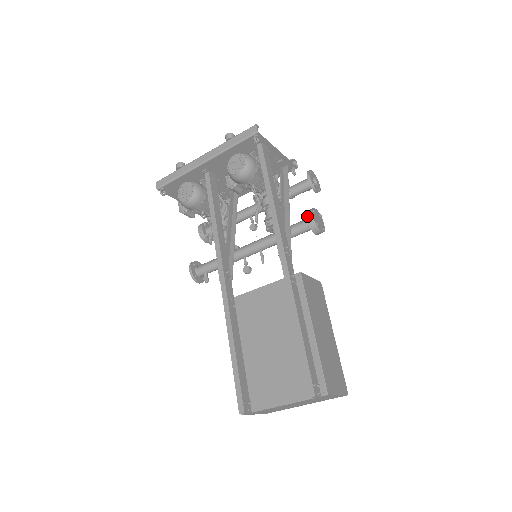
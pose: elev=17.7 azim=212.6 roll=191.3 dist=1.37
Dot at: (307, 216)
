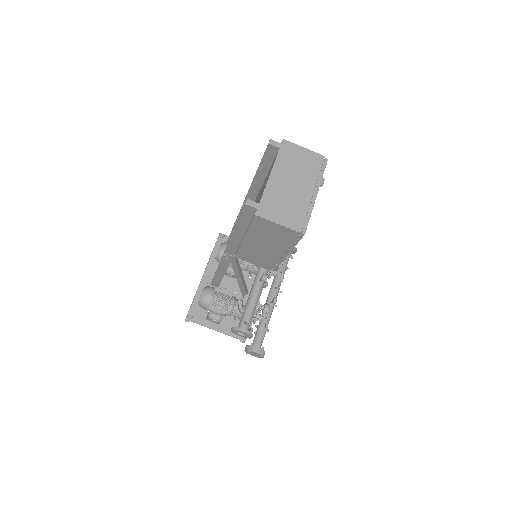
Dot at: occluded
